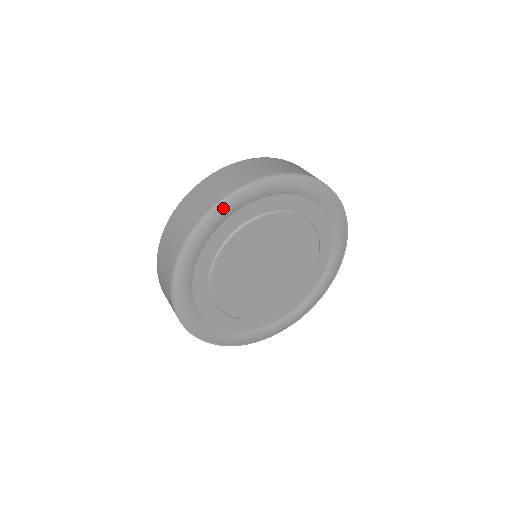
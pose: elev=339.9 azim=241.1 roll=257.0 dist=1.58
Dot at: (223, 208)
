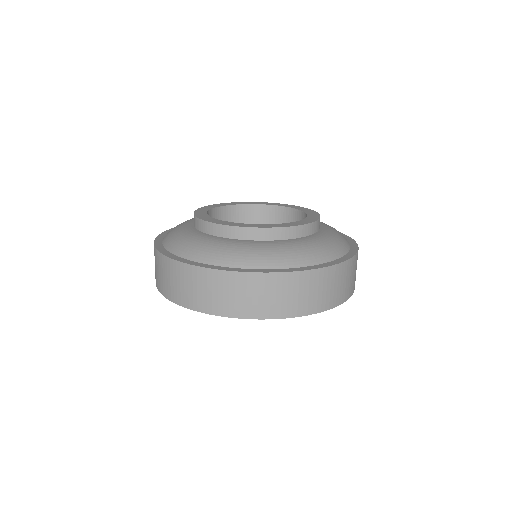
Dot at: occluded
